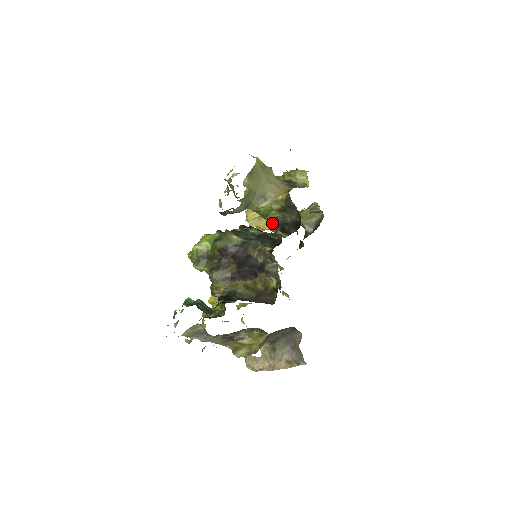
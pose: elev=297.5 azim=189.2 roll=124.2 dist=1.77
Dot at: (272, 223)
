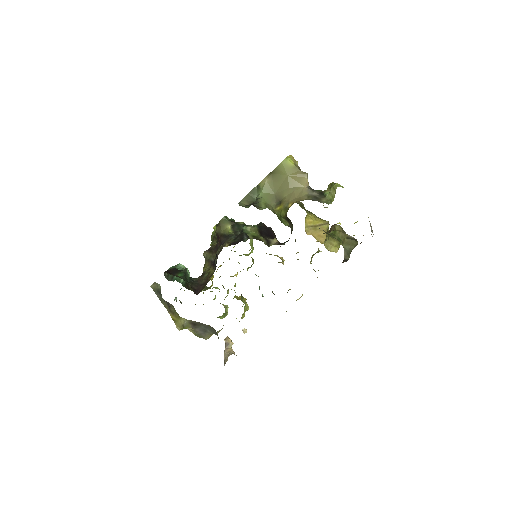
Dot at: occluded
